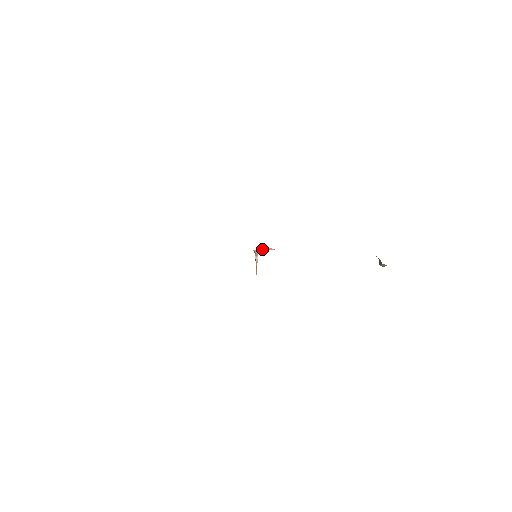
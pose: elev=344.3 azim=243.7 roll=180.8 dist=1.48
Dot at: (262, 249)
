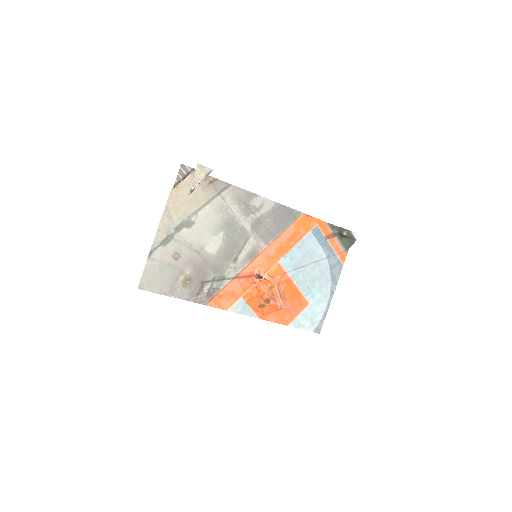
Dot at: (261, 272)
